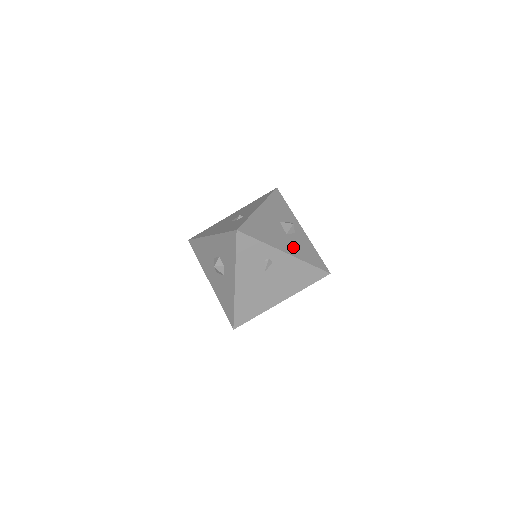
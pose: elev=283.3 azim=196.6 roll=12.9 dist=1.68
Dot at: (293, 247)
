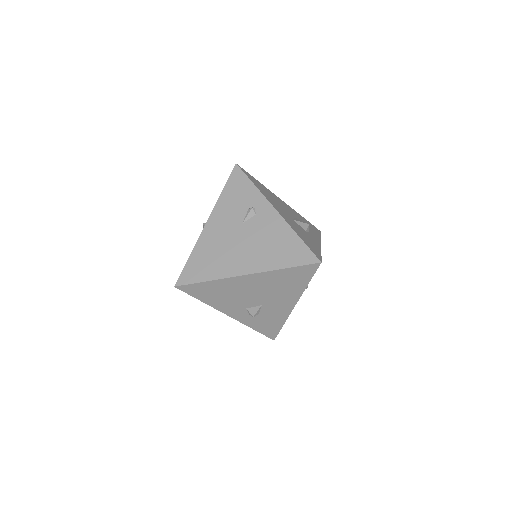
Dot at: (290, 221)
